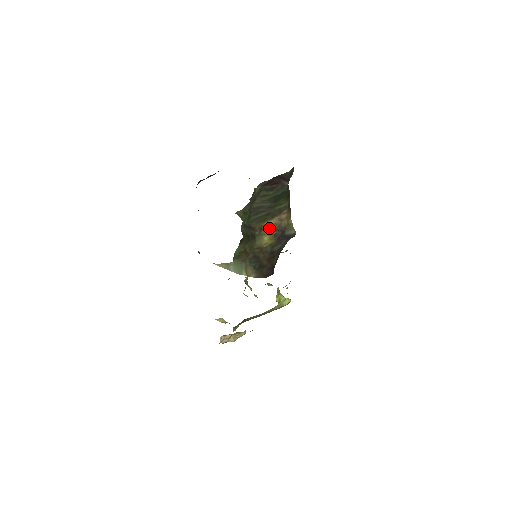
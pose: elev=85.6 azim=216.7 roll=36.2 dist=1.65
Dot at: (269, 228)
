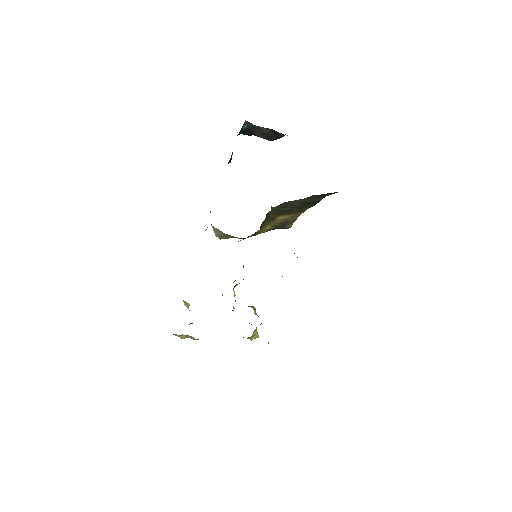
Dot at: (278, 220)
